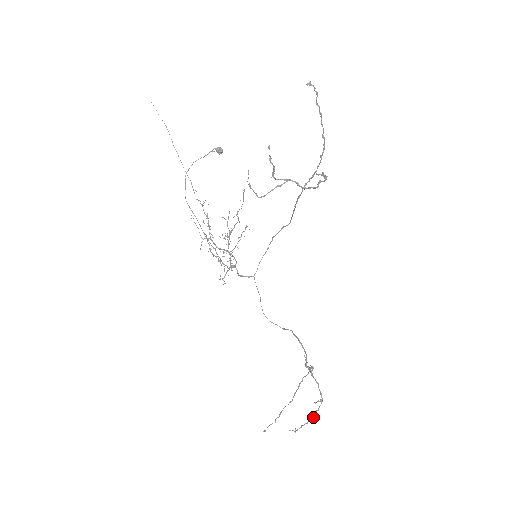
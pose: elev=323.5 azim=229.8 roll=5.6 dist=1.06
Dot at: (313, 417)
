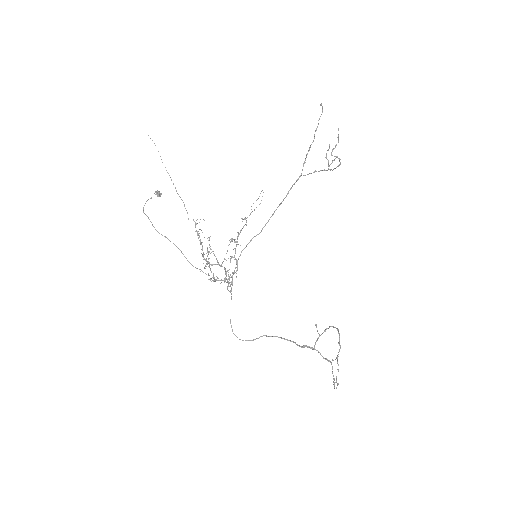
Dot at: occluded
